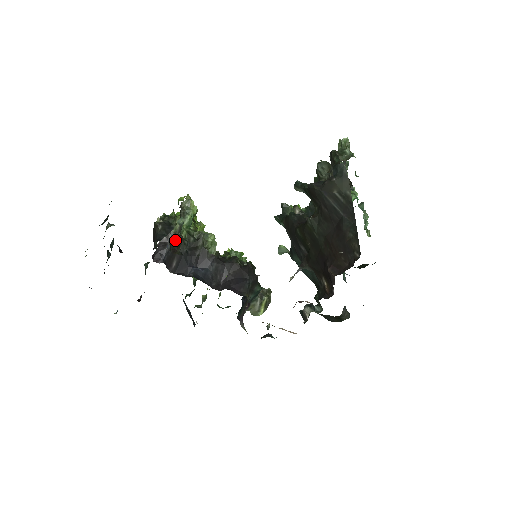
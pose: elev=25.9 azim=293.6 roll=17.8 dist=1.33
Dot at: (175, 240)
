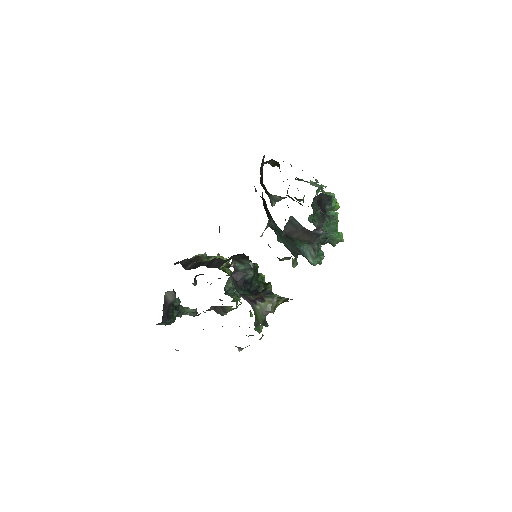
Dot at: (195, 258)
